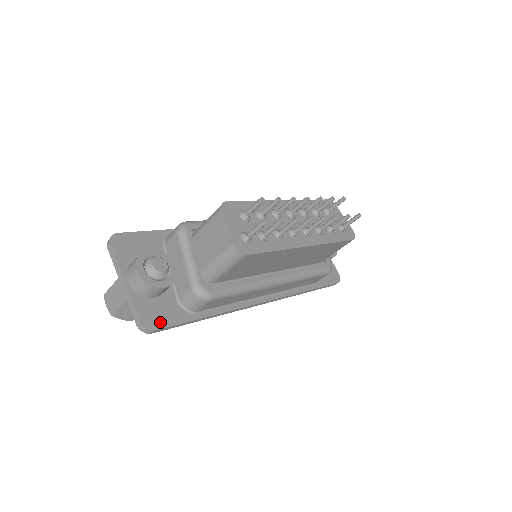
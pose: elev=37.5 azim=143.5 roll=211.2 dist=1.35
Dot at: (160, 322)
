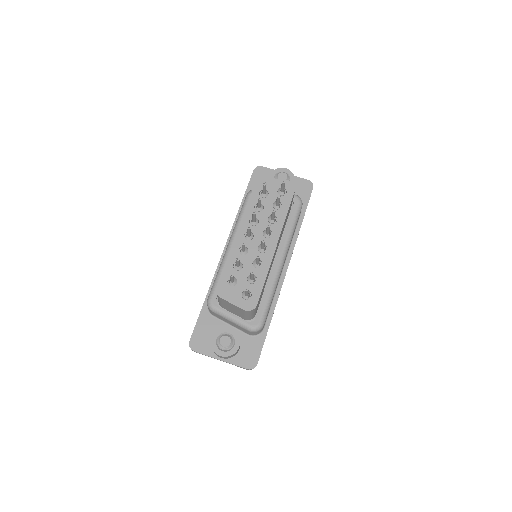
Dot at: (255, 357)
